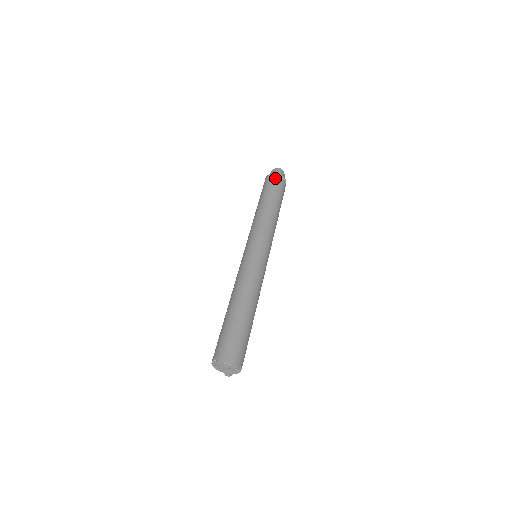
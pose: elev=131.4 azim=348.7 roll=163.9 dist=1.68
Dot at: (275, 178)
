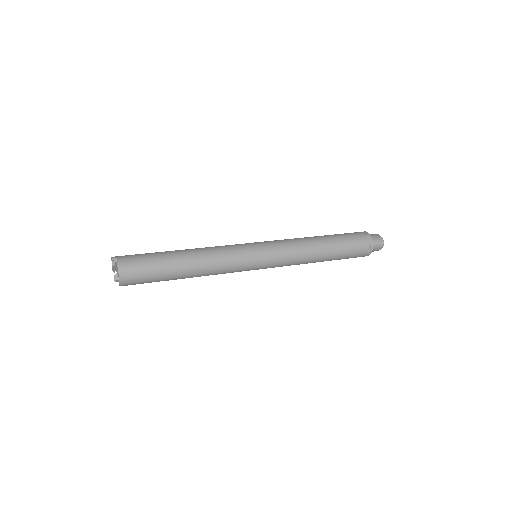
Dot at: occluded
